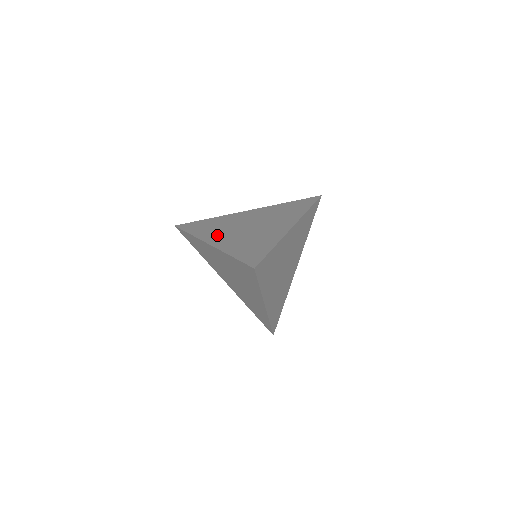
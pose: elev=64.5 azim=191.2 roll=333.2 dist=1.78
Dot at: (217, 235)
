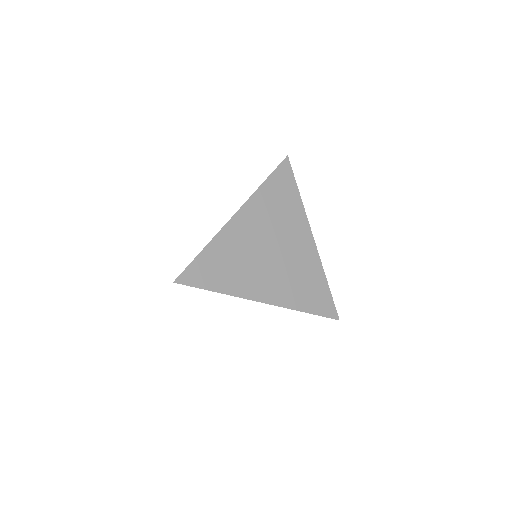
Dot at: occluded
